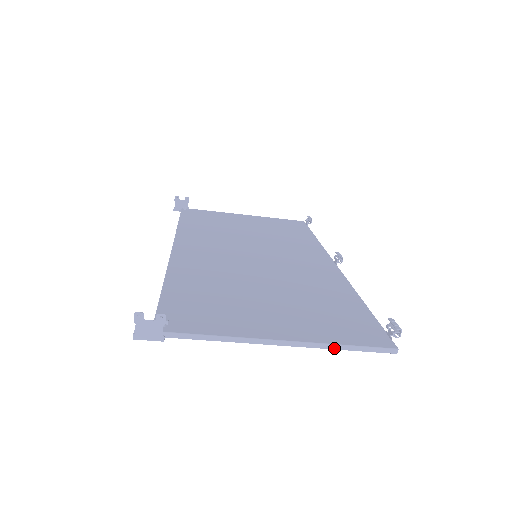
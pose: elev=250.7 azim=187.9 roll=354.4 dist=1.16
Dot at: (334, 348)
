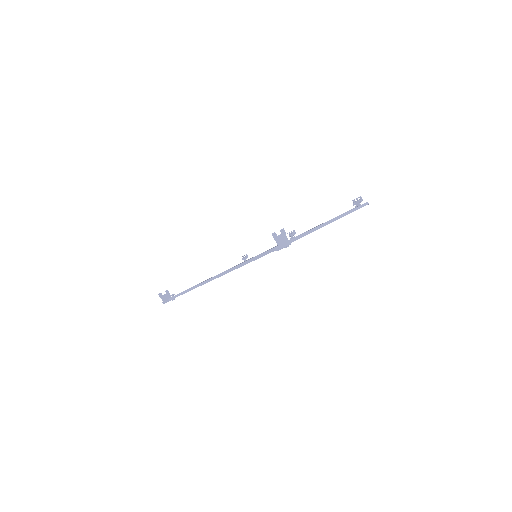
Dot at: occluded
